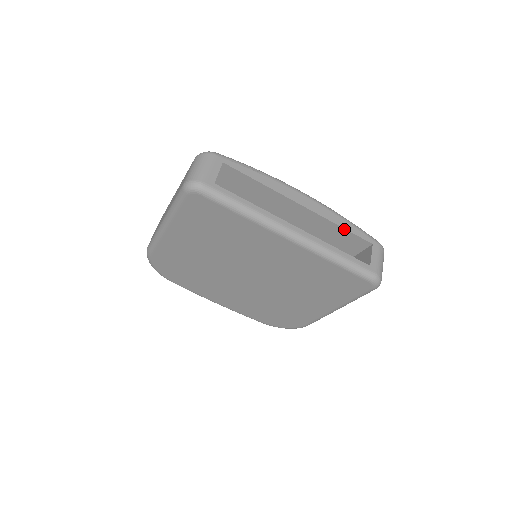
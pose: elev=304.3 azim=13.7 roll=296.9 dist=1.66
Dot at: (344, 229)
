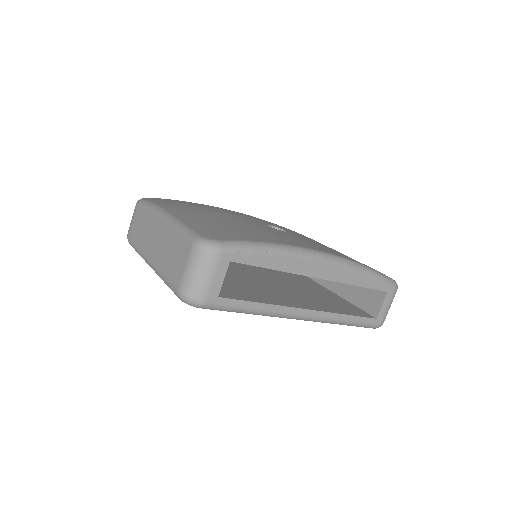
Dot at: (361, 286)
